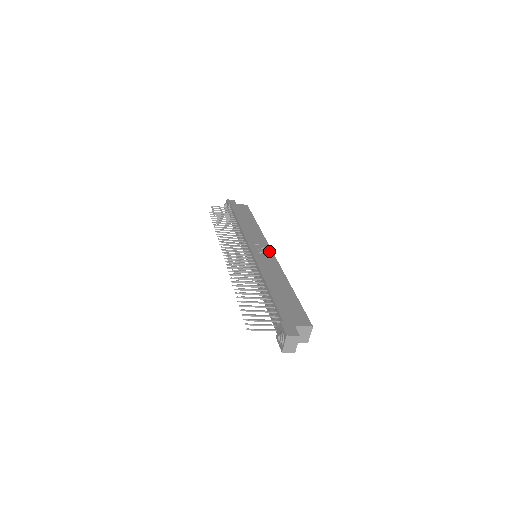
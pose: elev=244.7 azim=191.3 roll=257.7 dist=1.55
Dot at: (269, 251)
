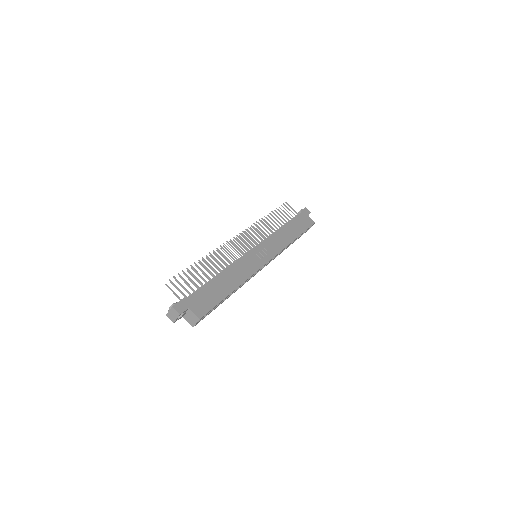
Dot at: (266, 260)
